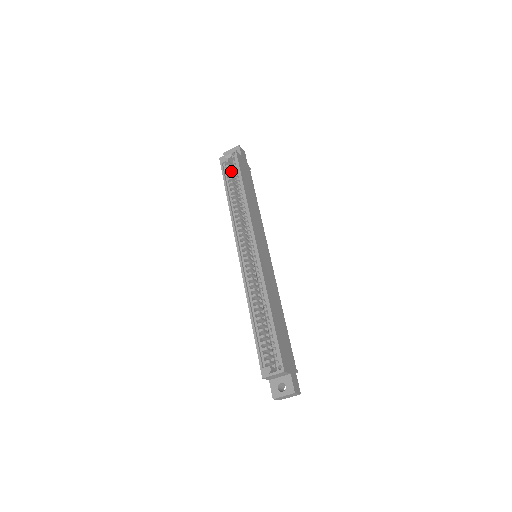
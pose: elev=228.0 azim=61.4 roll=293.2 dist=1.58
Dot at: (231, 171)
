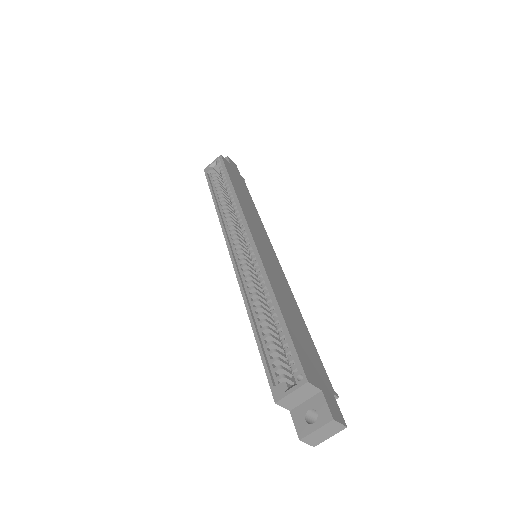
Dot at: (218, 178)
